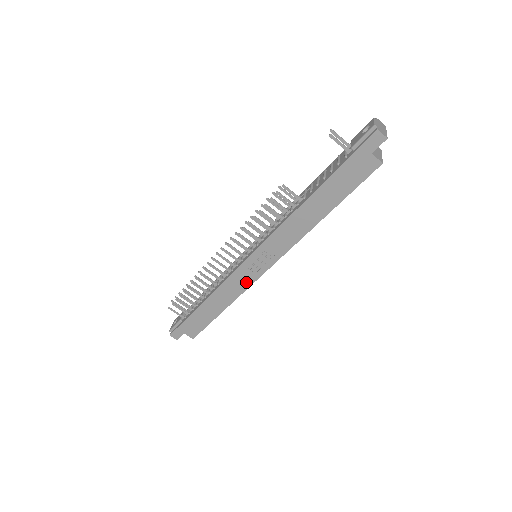
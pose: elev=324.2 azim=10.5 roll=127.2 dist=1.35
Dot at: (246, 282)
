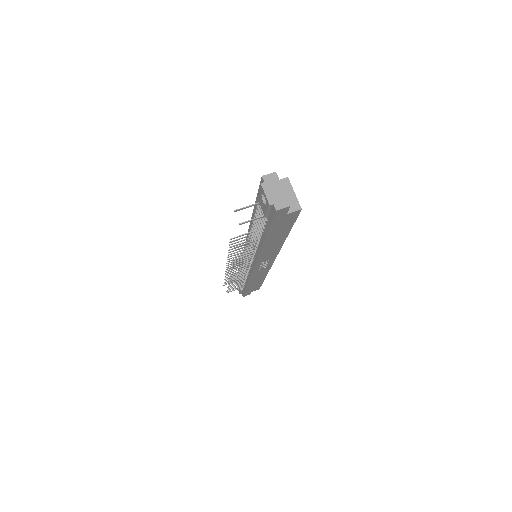
Dot at: (265, 270)
